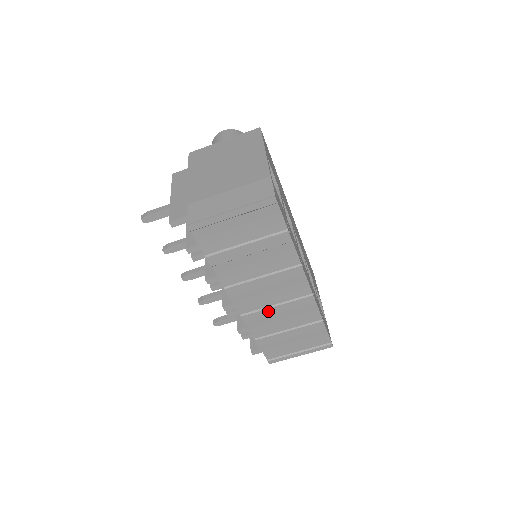
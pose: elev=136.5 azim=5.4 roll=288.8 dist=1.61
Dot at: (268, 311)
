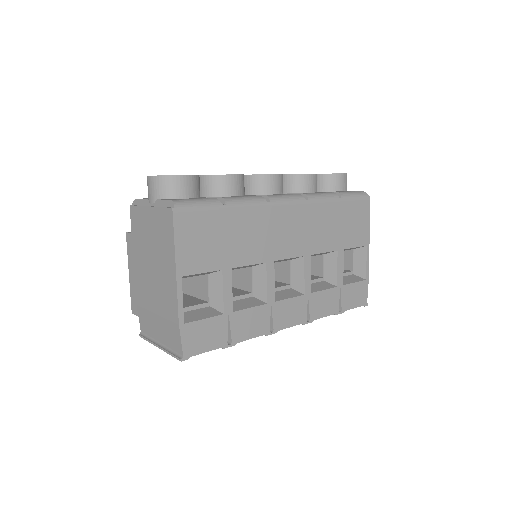
Dot at: occluded
